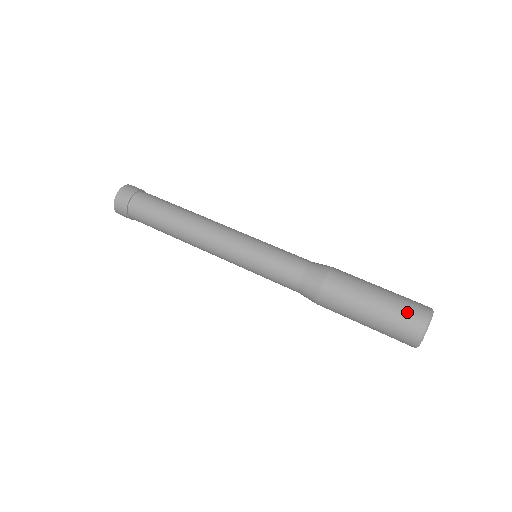
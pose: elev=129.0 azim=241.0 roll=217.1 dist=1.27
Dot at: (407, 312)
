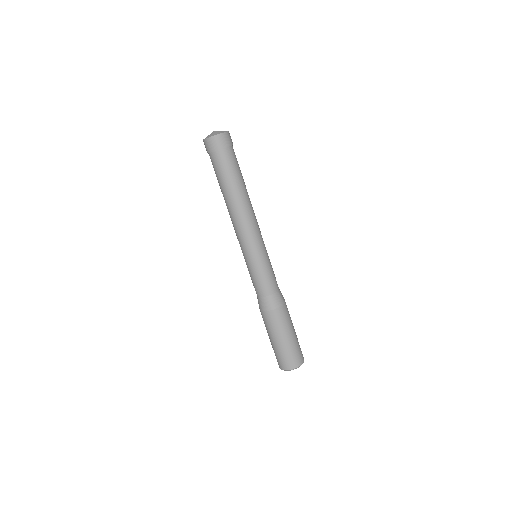
Dot at: (279, 359)
